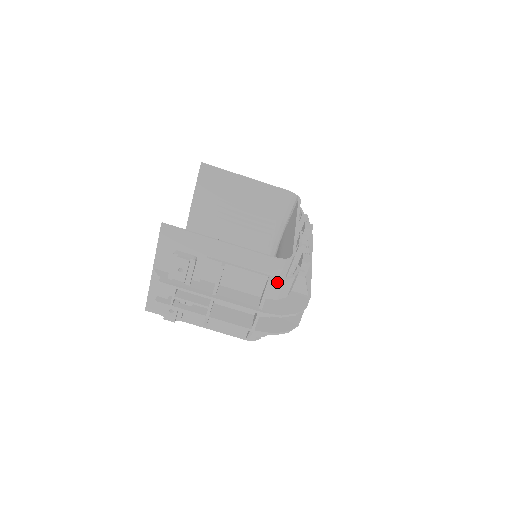
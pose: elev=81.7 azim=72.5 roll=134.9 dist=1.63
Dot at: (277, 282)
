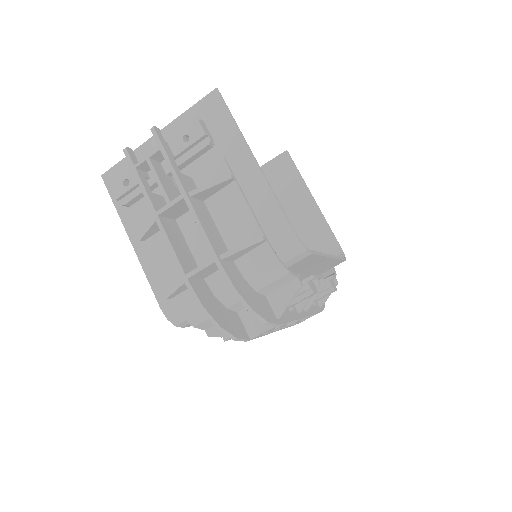
Dot at: (267, 253)
